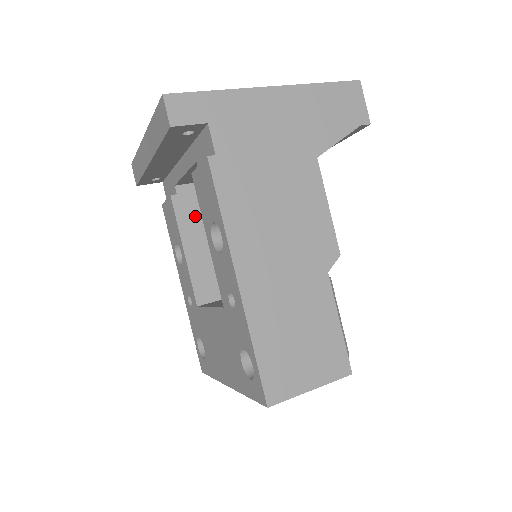
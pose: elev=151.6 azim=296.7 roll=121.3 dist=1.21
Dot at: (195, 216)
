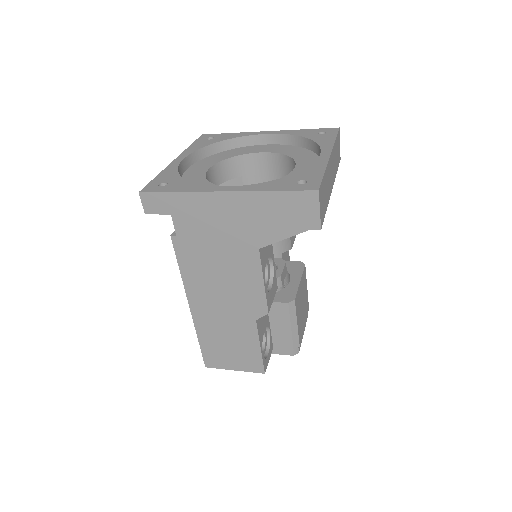
Dot at: occluded
